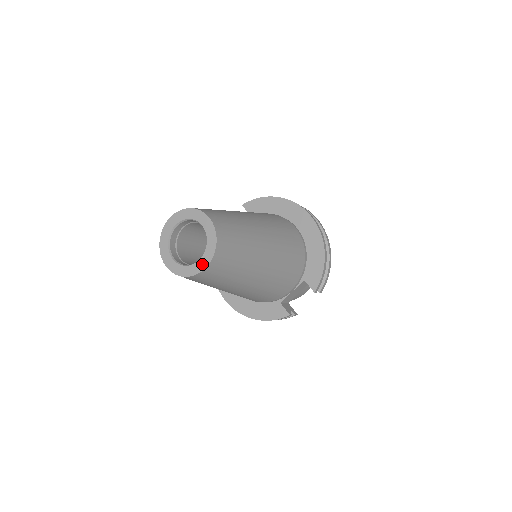
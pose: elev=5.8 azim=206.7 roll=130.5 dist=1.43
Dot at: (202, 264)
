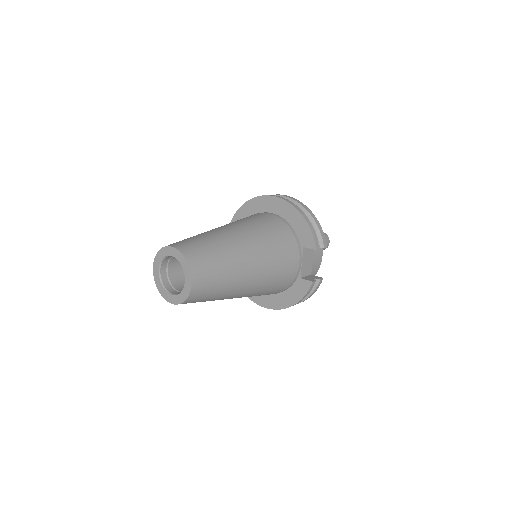
Dot at: (188, 282)
